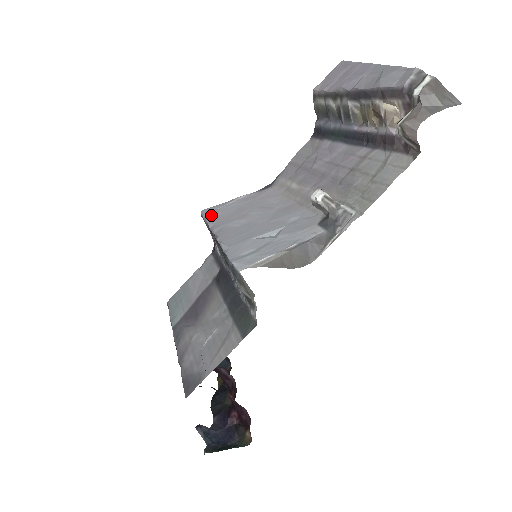
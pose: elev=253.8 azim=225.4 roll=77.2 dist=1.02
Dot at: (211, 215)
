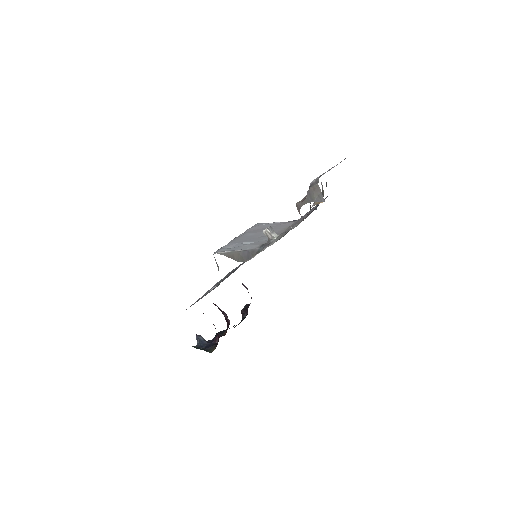
Dot at: (253, 227)
